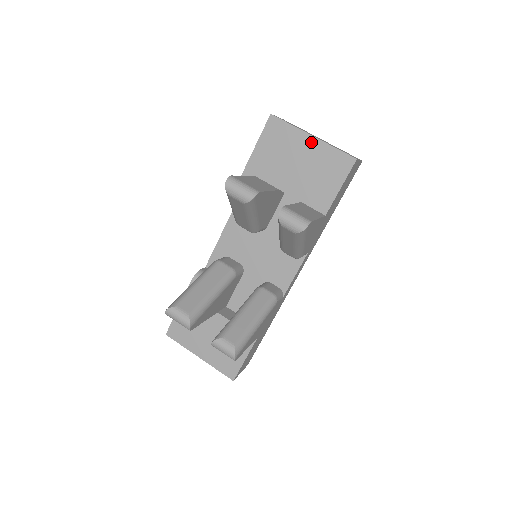
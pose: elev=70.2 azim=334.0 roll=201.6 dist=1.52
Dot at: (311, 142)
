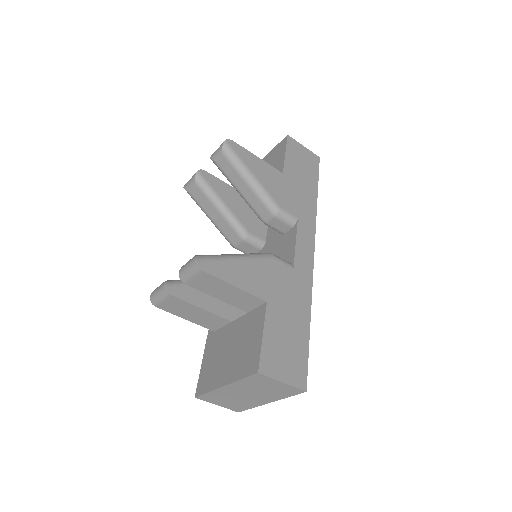
Dot at: occluded
